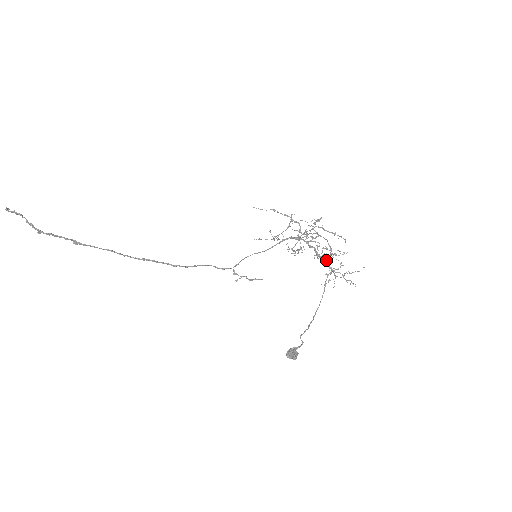
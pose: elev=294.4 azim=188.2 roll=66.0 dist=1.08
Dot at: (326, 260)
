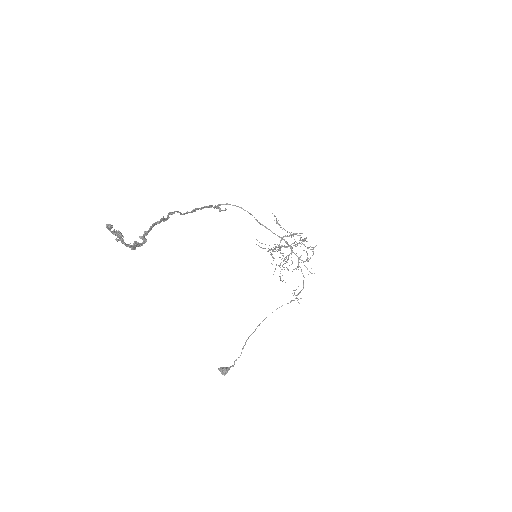
Dot at: (280, 247)
